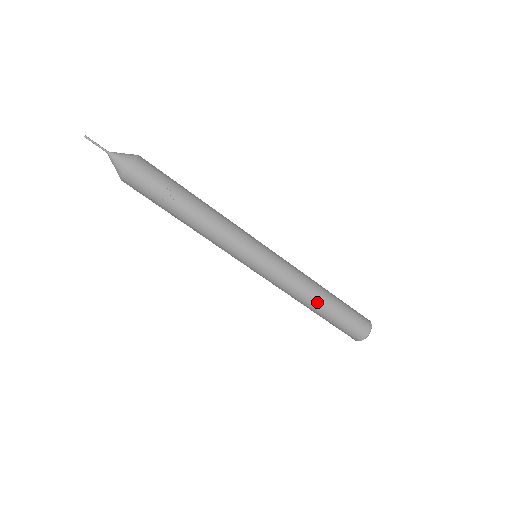
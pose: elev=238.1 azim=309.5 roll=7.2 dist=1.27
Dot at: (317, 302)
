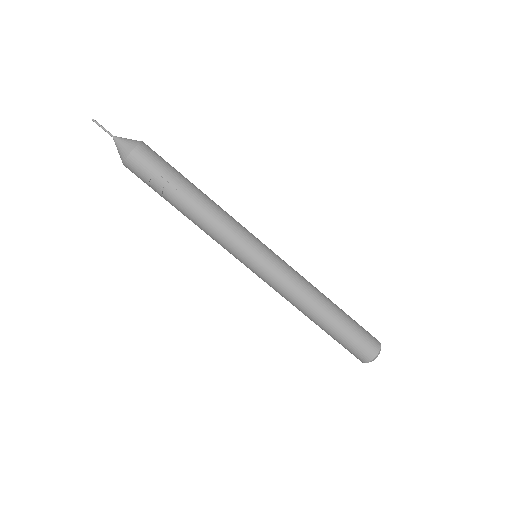
Dot at: (316, 315)
